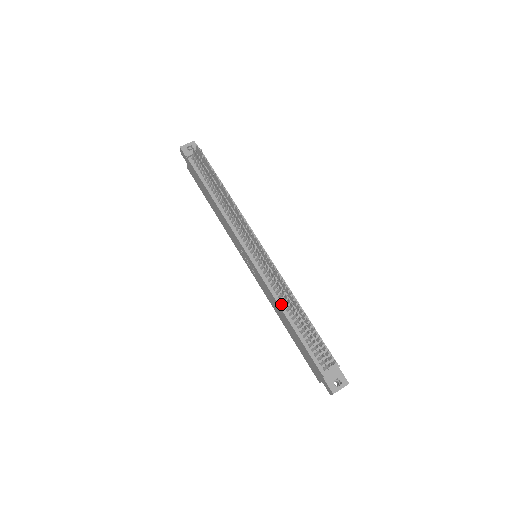
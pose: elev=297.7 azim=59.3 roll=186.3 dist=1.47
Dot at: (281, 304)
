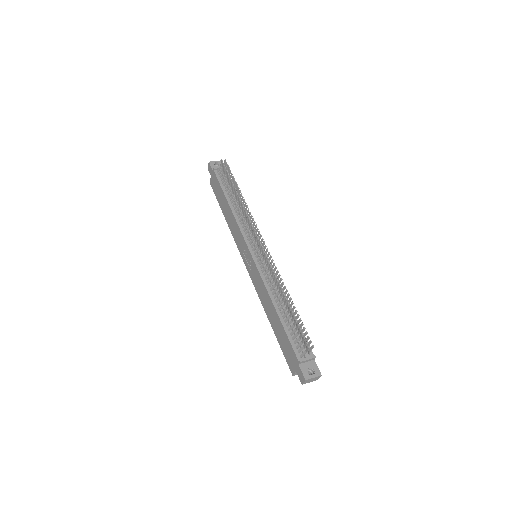
Dot at: (272, 295)
